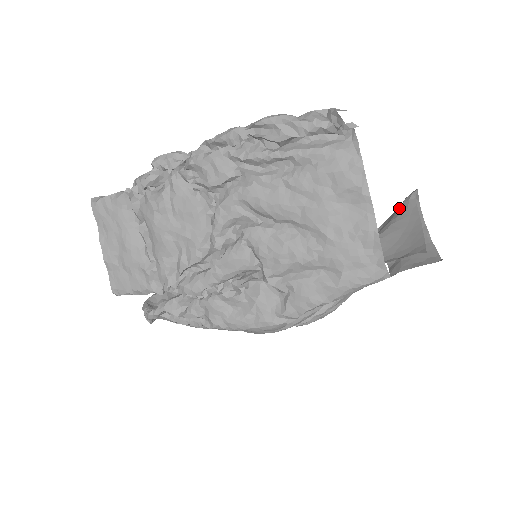
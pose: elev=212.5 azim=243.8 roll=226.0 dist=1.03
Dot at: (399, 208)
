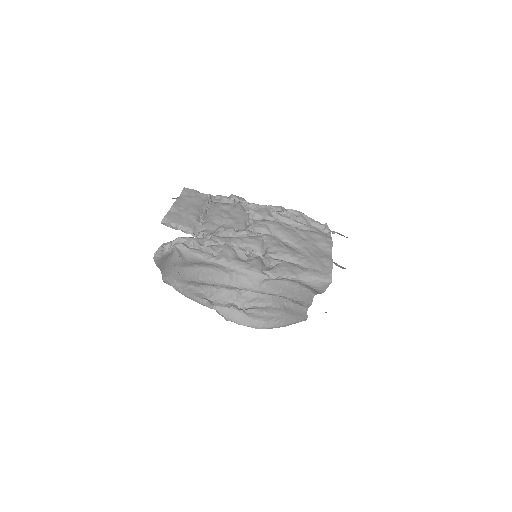
Dot at: occluded
